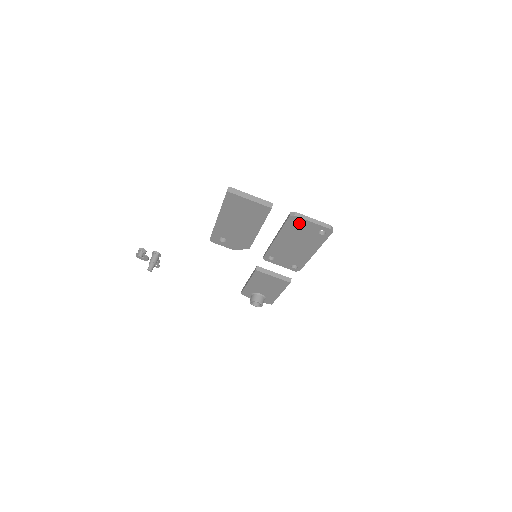
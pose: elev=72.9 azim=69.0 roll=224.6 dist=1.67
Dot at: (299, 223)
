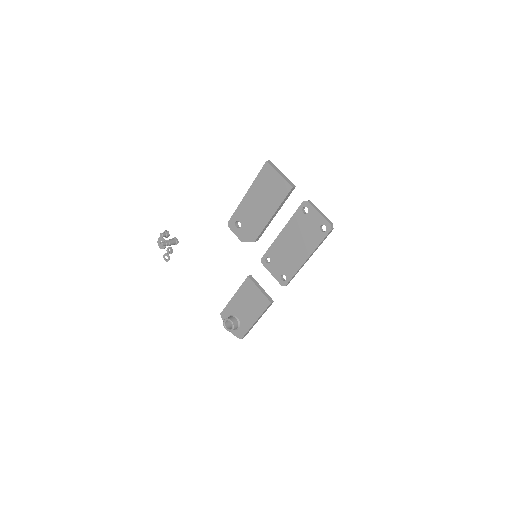
Dot at: (308, 212)
